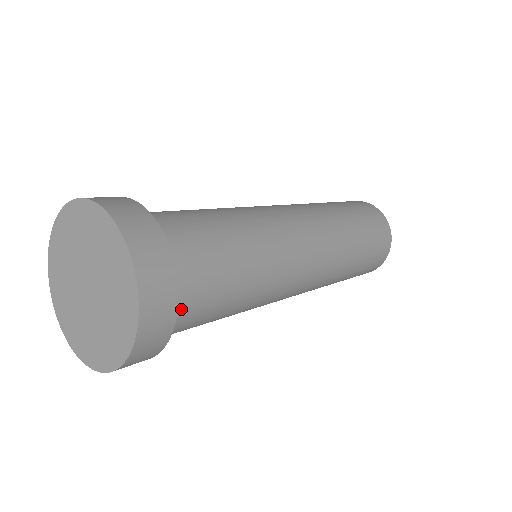
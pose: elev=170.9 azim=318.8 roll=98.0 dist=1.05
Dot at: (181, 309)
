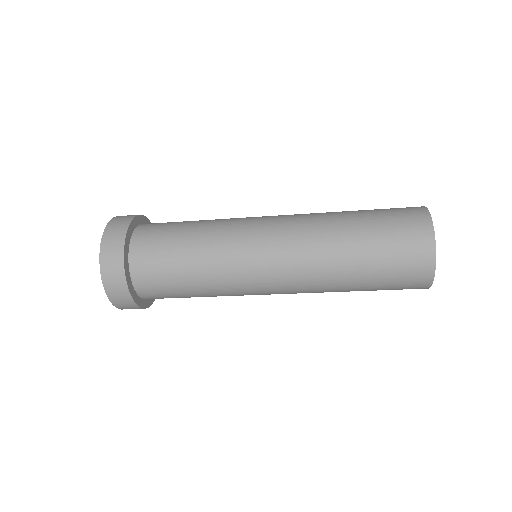
Dot at: (146, 290)
